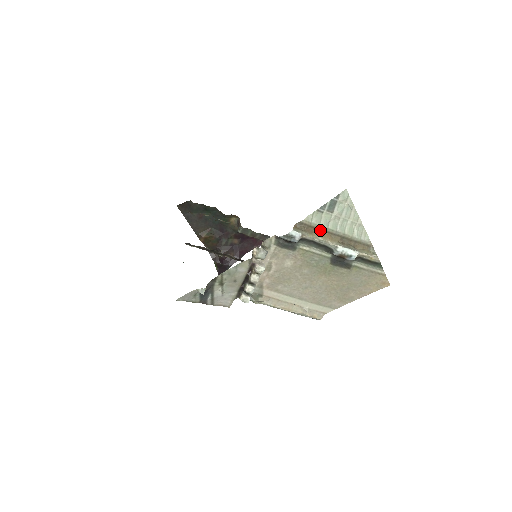
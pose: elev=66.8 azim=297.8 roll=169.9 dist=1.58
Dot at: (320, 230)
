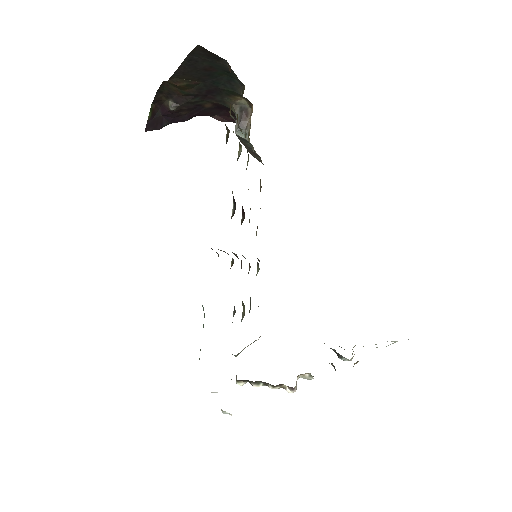
Dot at: occluded
